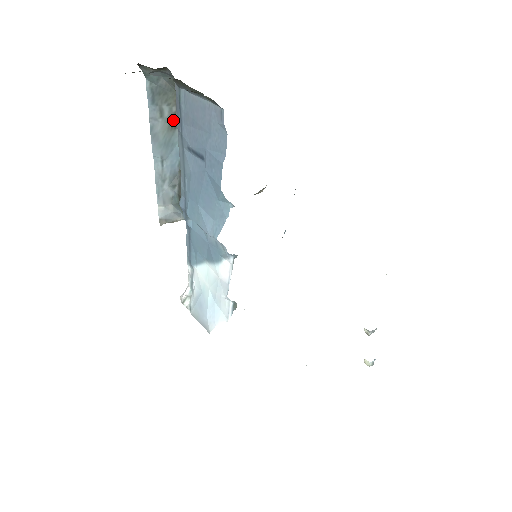
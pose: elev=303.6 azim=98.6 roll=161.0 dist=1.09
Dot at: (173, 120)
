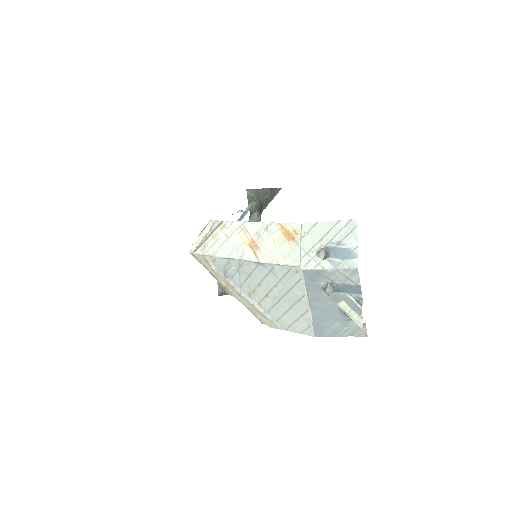
Dot at: occluded
